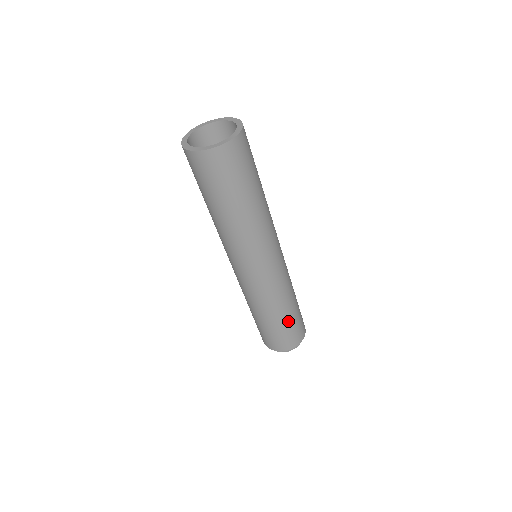
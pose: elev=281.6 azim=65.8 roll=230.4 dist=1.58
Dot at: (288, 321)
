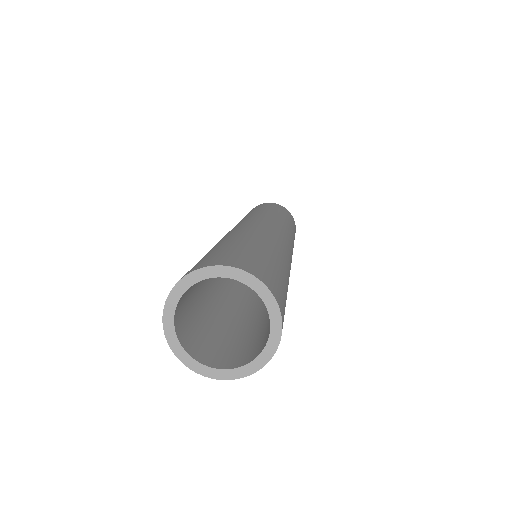
Dot at: occluded
